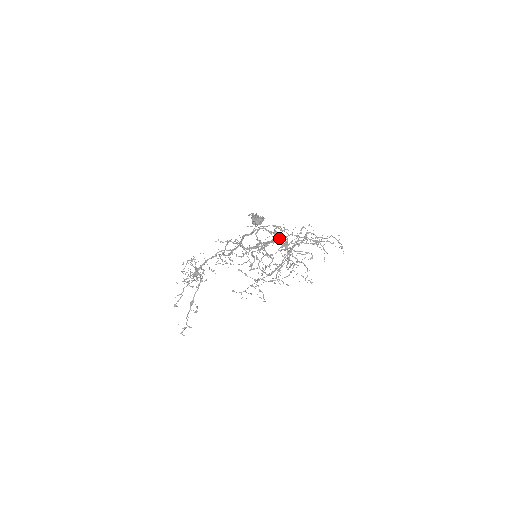
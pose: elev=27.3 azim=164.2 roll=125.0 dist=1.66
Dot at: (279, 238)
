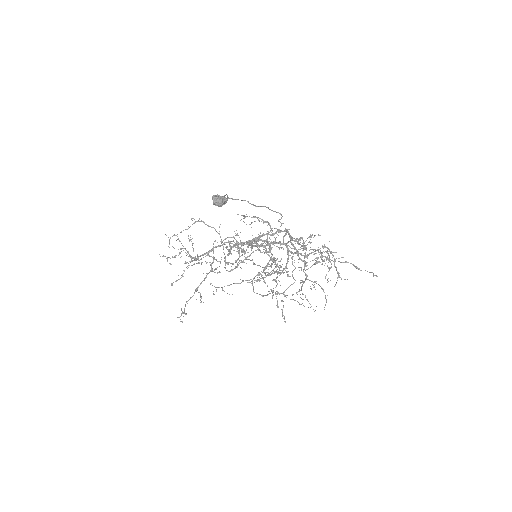
Dot at: occluded
